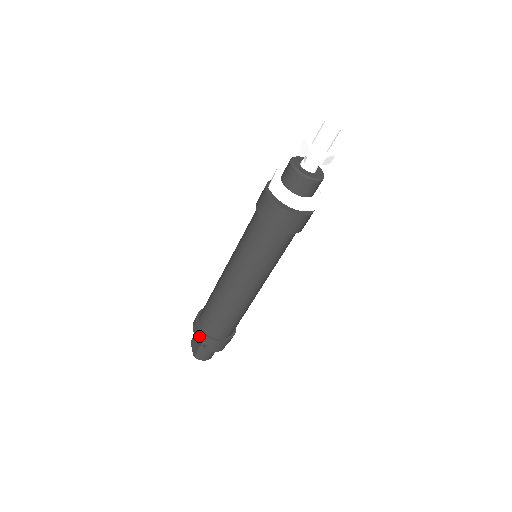
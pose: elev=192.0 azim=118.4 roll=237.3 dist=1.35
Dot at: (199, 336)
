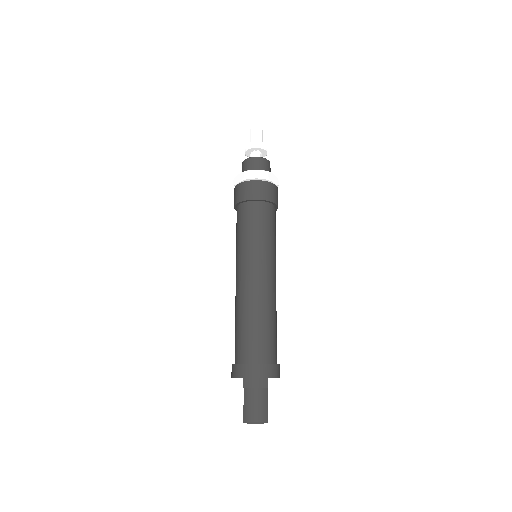
Dot at: (234, 372)
